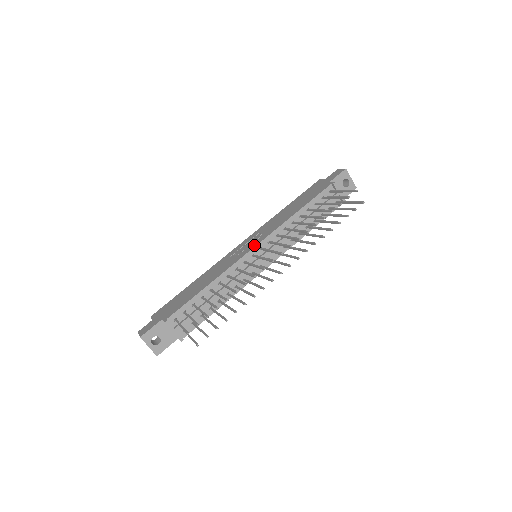
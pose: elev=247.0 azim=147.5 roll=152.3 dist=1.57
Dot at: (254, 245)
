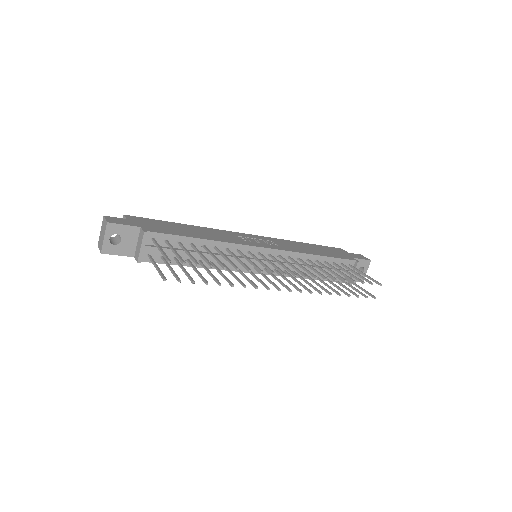
Dot at: (267, 246)
